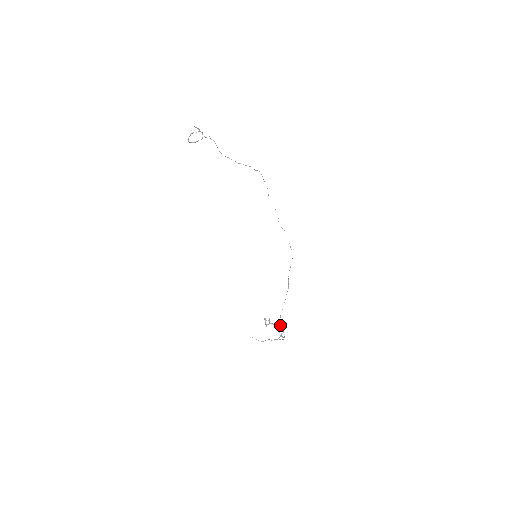
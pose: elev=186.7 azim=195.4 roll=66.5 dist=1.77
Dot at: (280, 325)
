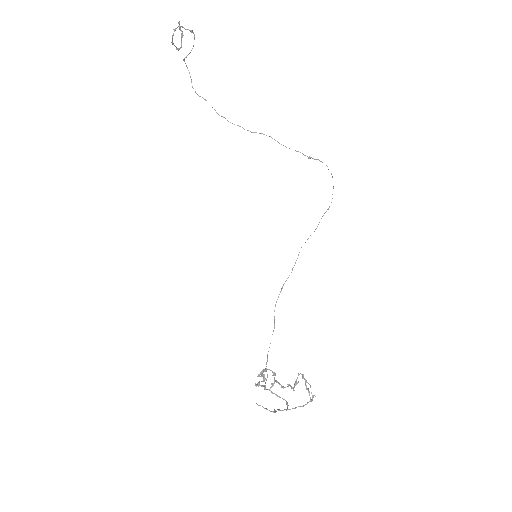
Dot at: (296, 379)
